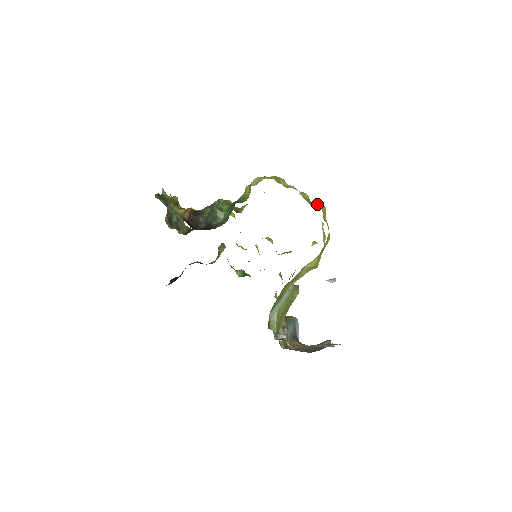
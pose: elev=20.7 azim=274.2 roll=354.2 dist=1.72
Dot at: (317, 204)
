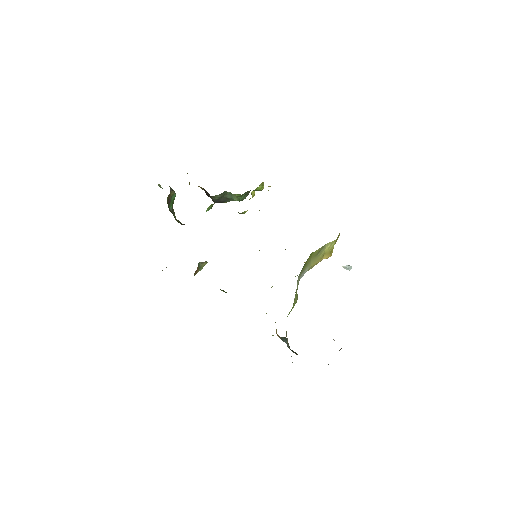
Dot at: occluded
